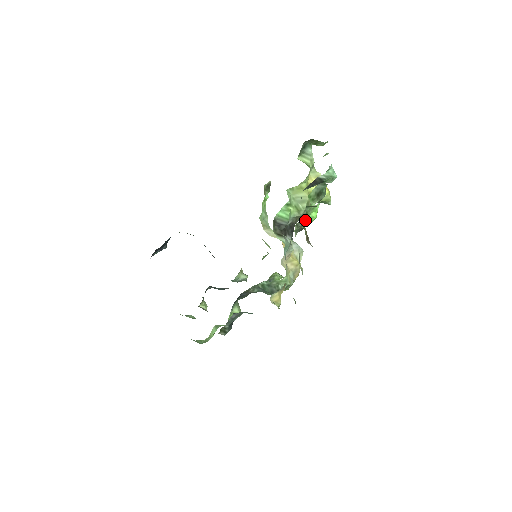
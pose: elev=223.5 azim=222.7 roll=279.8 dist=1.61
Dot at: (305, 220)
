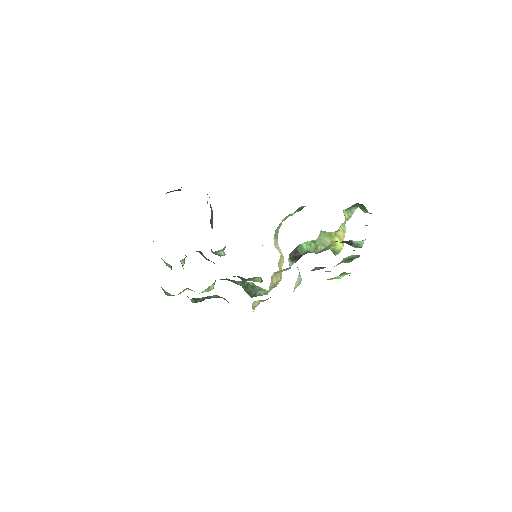
Dot at: occluded
